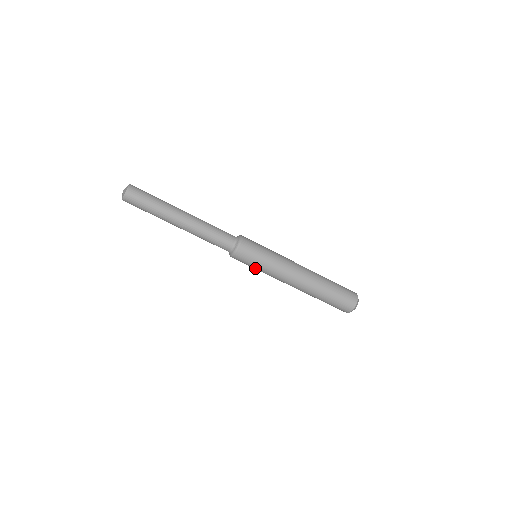
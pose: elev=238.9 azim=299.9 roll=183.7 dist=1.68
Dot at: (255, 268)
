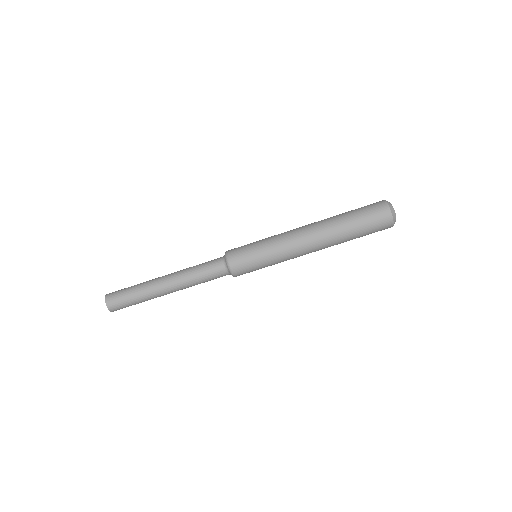
Dot at: occluded
